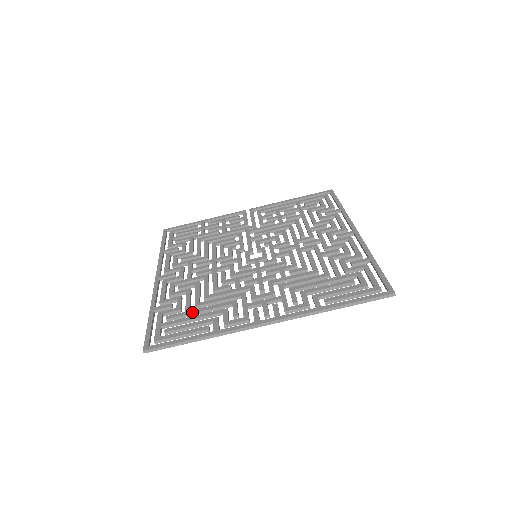
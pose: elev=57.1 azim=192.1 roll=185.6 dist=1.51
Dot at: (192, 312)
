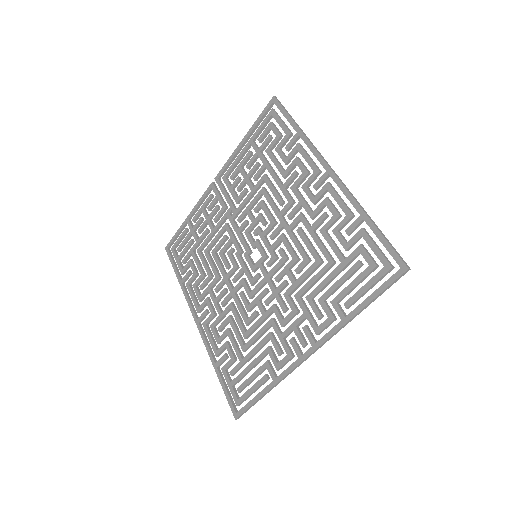
Dot at: (245, 361)
